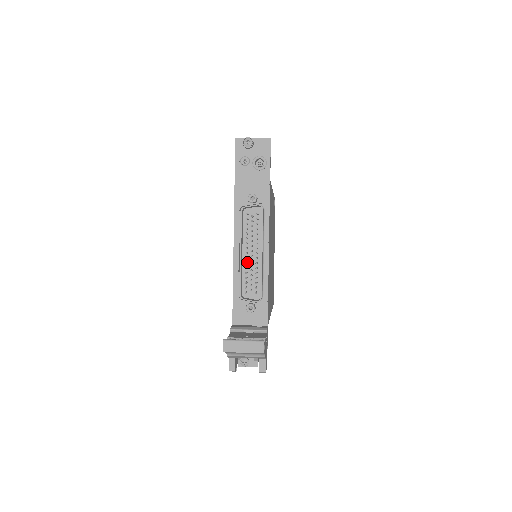
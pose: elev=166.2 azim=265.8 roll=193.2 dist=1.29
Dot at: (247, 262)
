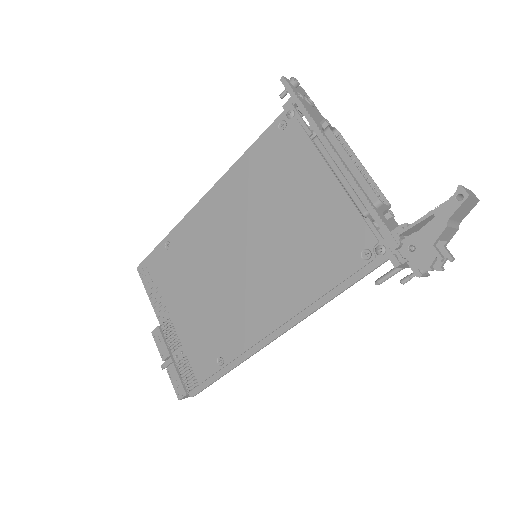
Dot at: (355, 177)
